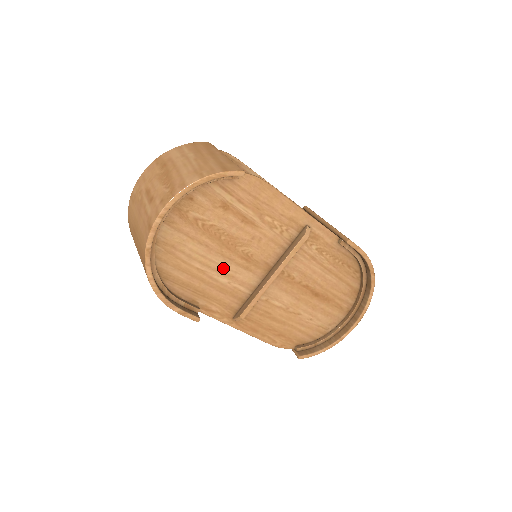
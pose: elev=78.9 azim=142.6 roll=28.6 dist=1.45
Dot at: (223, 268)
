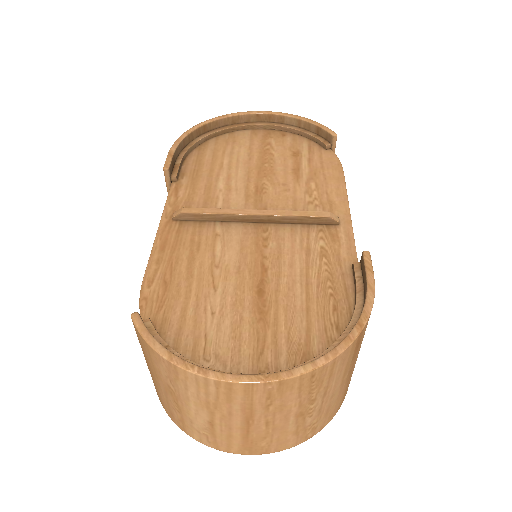
Dot at: (235, 179)
